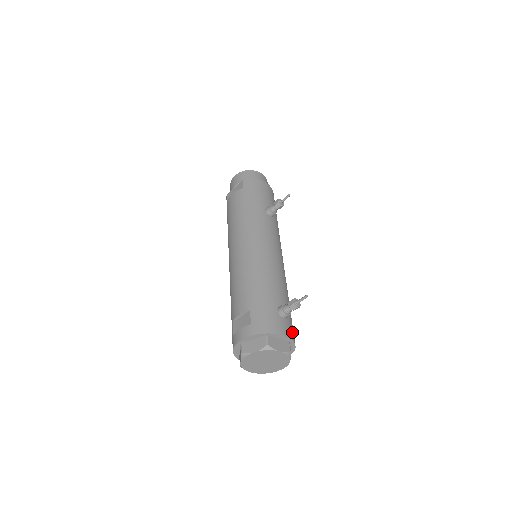
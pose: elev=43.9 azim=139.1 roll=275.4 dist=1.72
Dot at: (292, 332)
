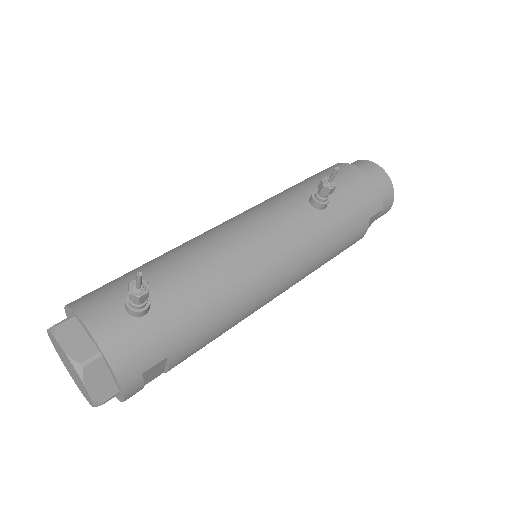
Dot at: (123, 344)
